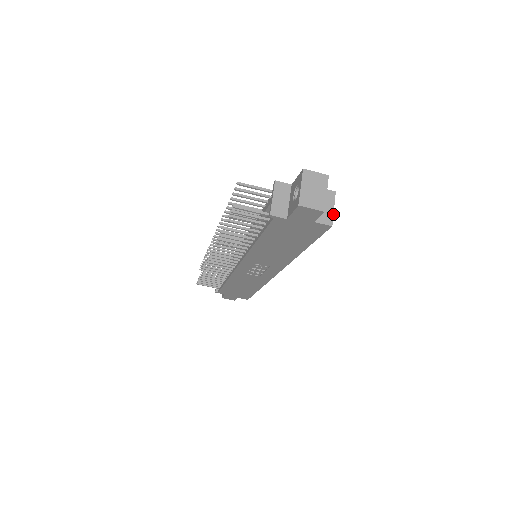
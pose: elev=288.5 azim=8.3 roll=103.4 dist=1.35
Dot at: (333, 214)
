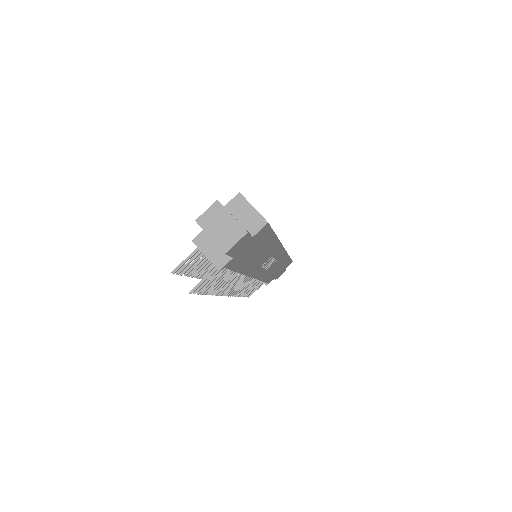
Dot at: (258, 212)
